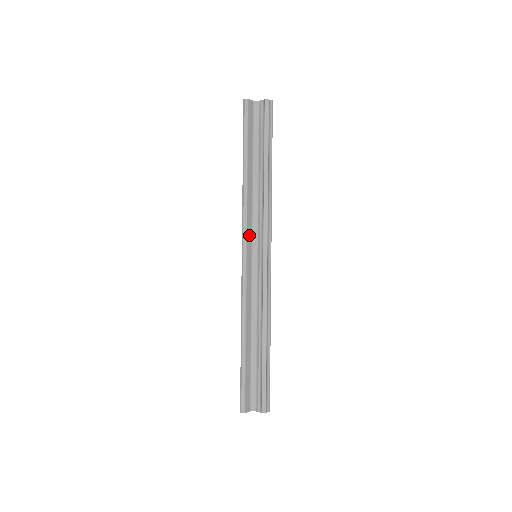
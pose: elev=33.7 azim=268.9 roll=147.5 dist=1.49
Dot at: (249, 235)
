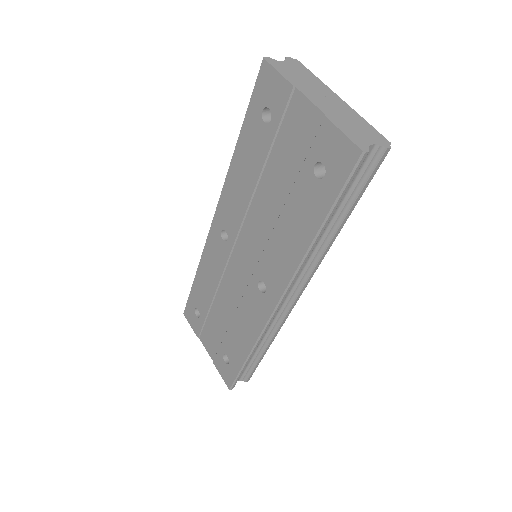
Dot at: (290, 288)
